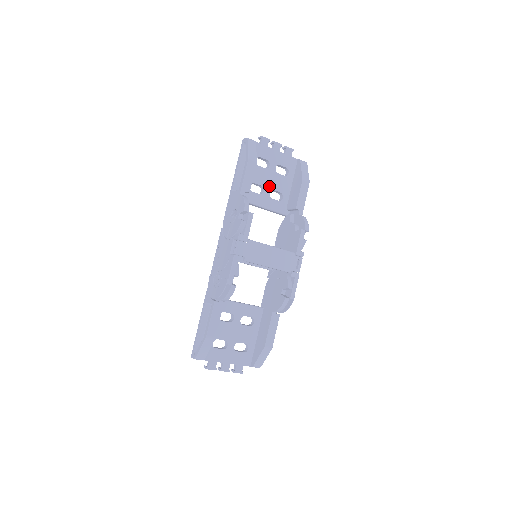
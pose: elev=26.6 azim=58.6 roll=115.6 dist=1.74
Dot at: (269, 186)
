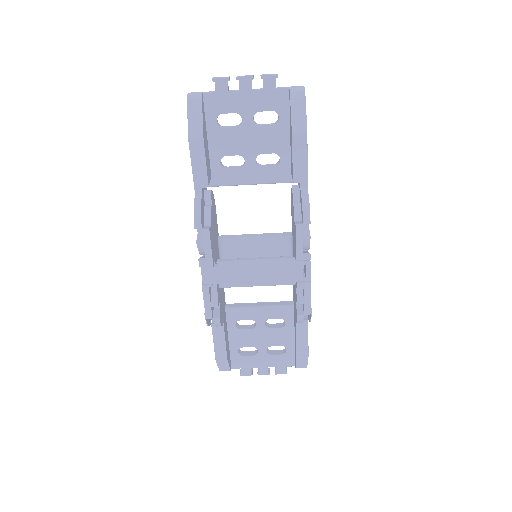
Dot at: (251, 151)
